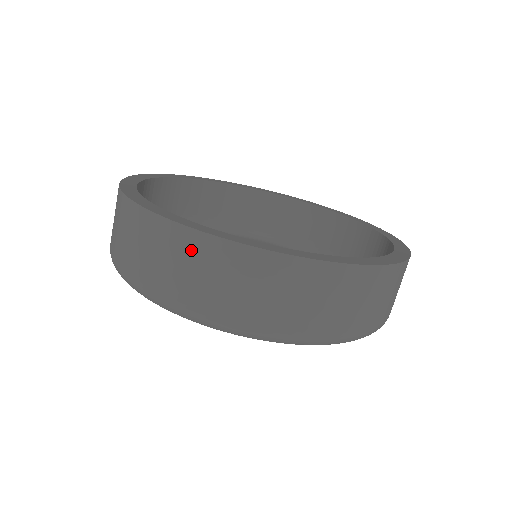
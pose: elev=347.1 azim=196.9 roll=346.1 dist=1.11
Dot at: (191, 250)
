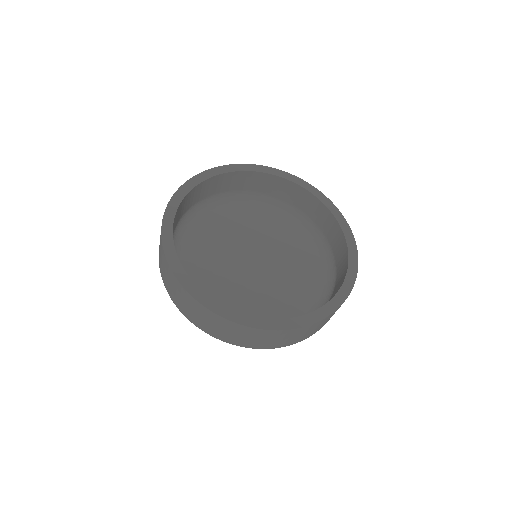
Dot at: (160, 242)
